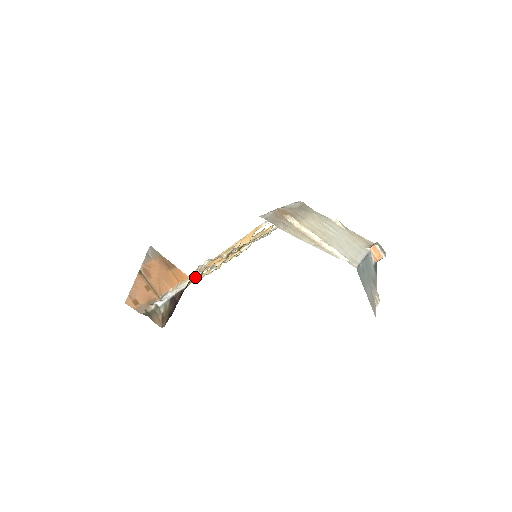
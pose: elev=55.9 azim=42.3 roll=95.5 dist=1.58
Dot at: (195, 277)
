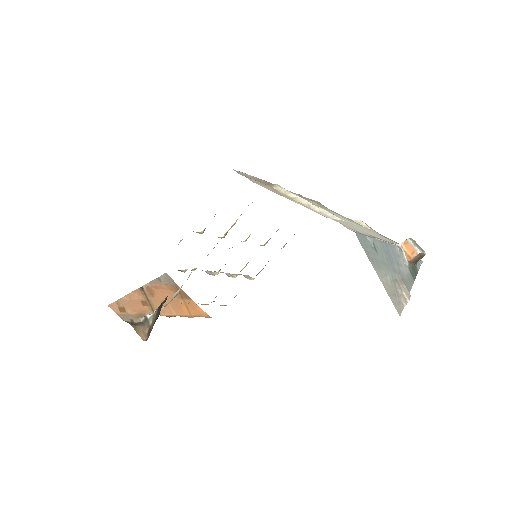
Dot at: occluded
